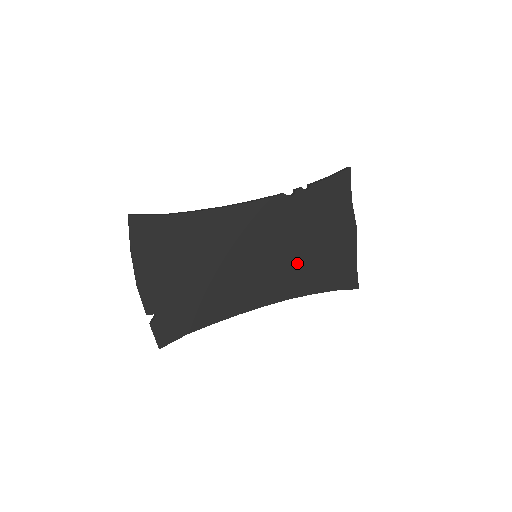
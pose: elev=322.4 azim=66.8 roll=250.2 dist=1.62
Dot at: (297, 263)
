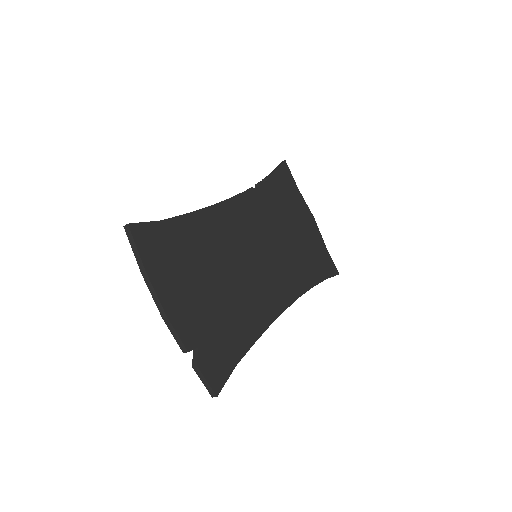
Dot at: (289, 256)
